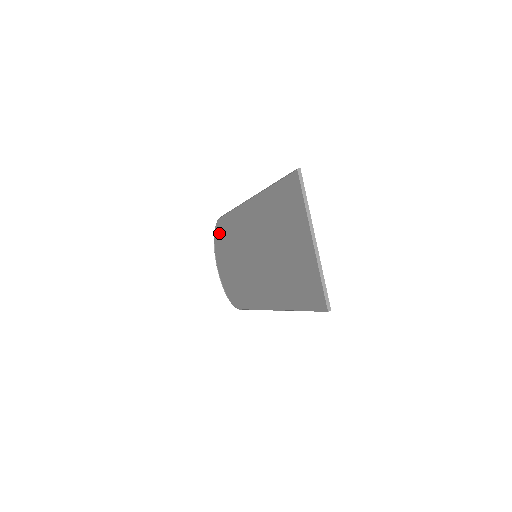
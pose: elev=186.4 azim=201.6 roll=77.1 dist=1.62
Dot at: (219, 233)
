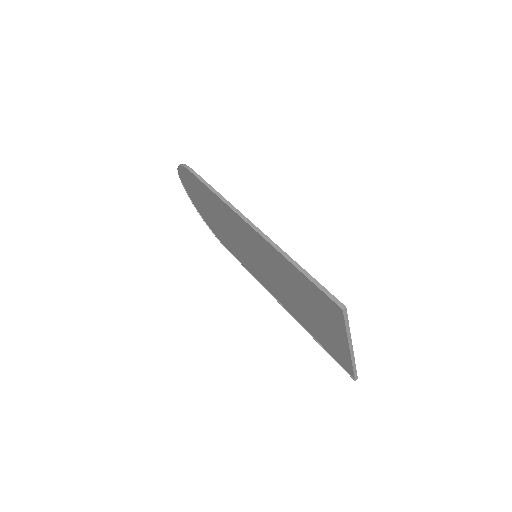
Dot at: (188, 176)
